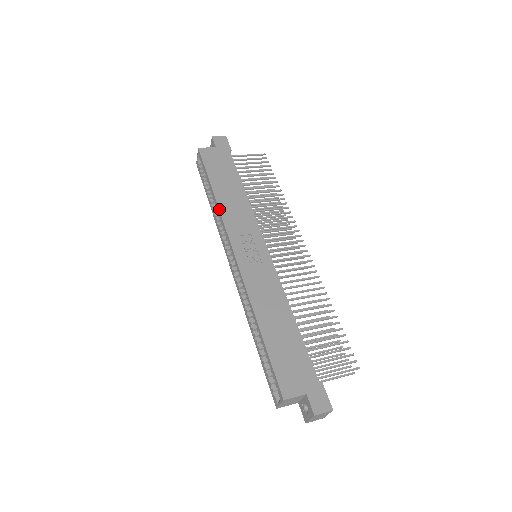
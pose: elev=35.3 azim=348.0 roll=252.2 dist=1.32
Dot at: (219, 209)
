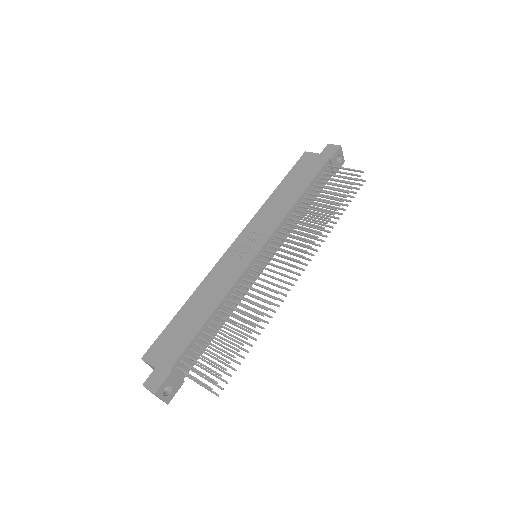
Dot at: (262, 205)
